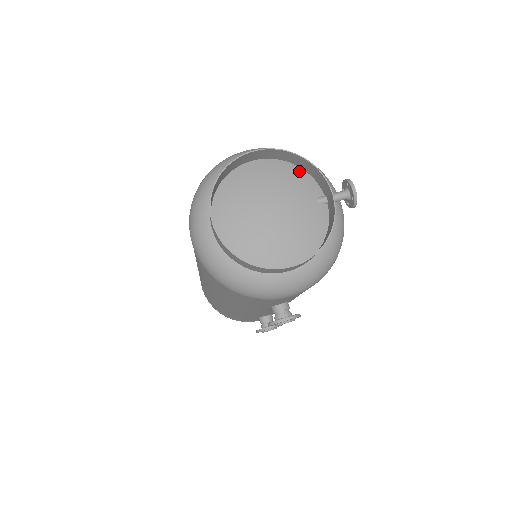
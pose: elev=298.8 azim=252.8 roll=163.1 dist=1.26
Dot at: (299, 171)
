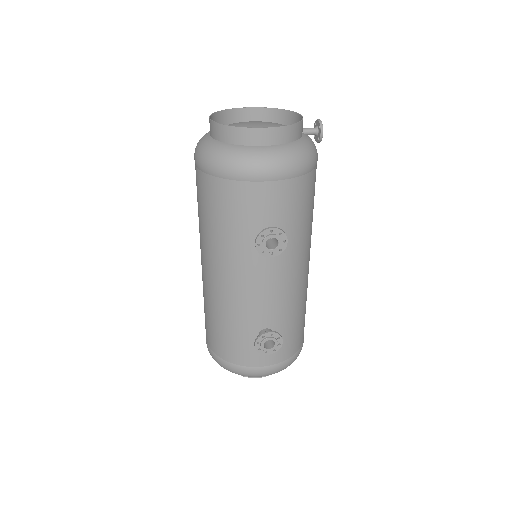
Dot at: occluded
